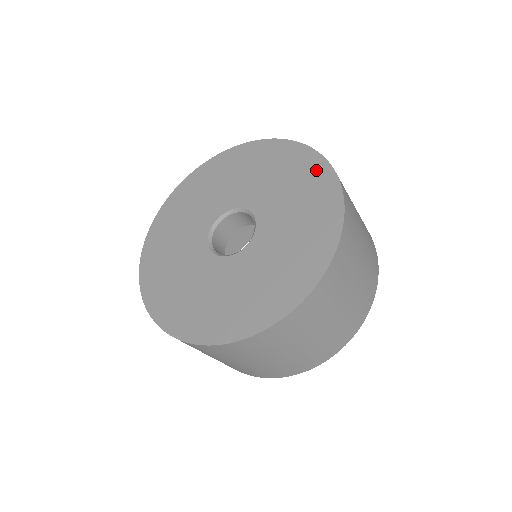
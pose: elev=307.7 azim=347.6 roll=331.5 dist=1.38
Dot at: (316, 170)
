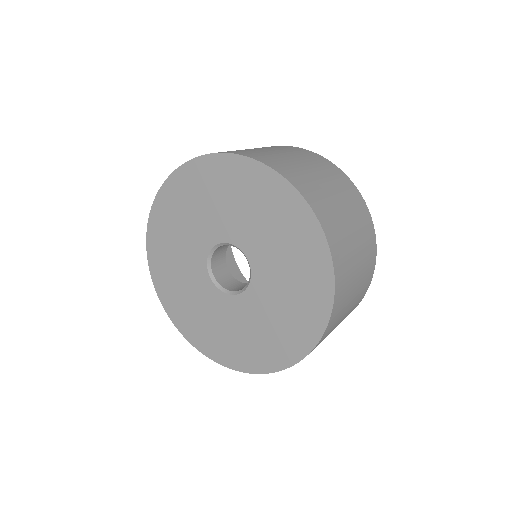
Dot at: (225, 168)
